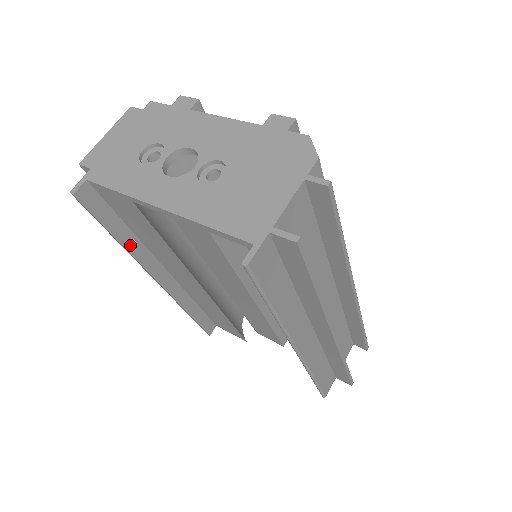
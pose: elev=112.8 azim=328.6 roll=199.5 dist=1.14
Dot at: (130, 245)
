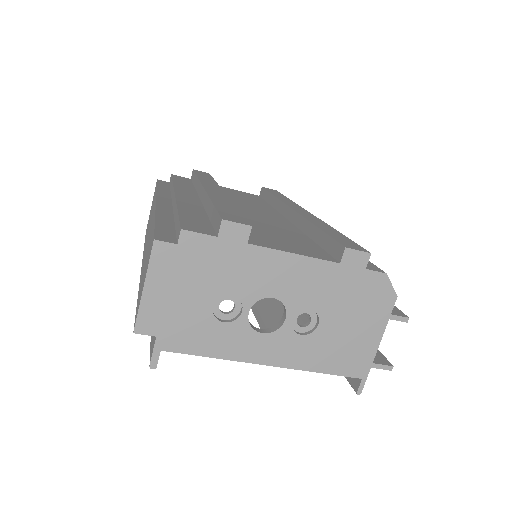
Dot at: occluded
